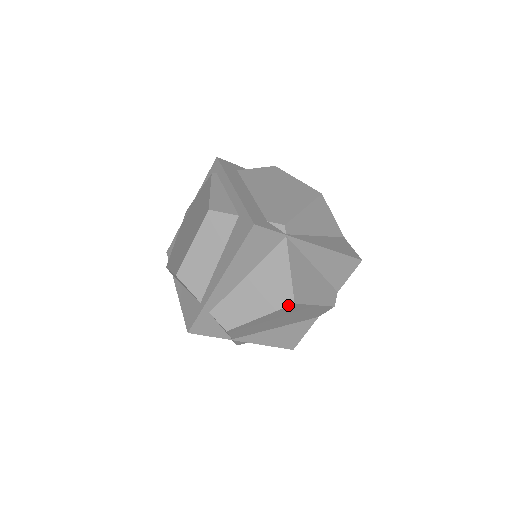
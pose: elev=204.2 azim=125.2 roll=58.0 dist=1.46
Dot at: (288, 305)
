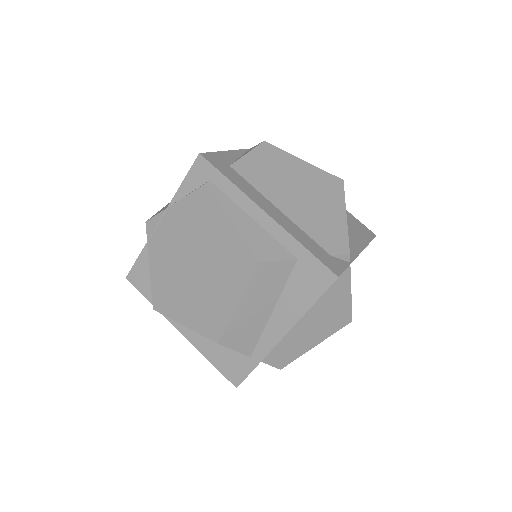
Dot at: occluded
